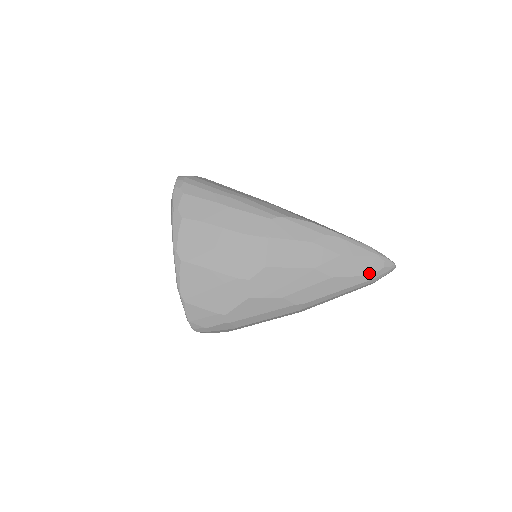
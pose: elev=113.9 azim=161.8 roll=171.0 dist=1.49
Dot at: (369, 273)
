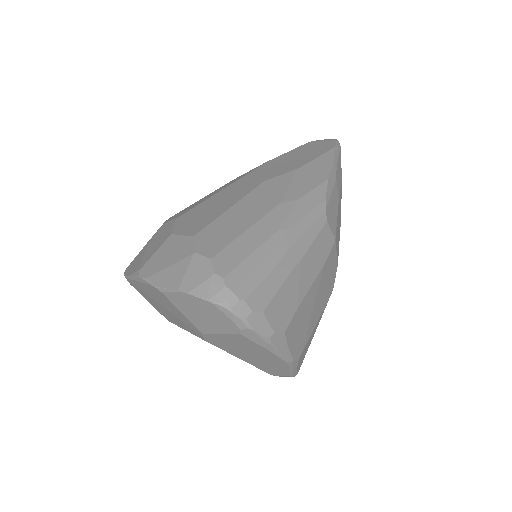
Dot at: occluded
